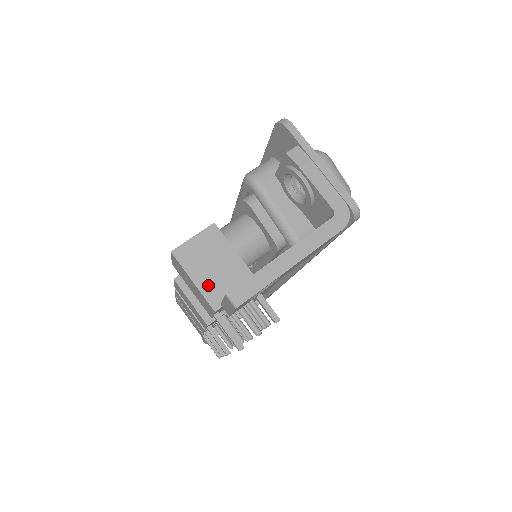
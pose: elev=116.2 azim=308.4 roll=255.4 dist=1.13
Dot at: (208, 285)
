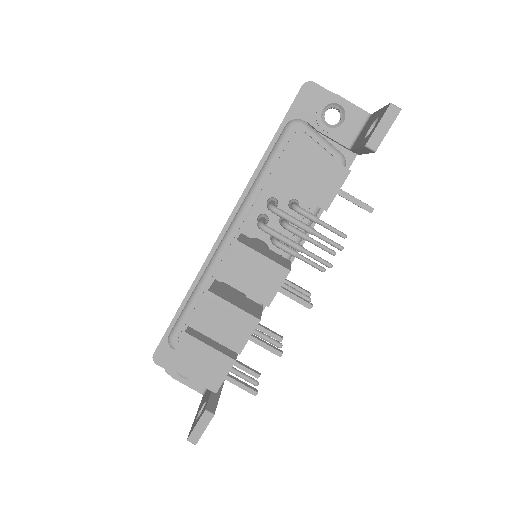
Dot at: (331, 159)
